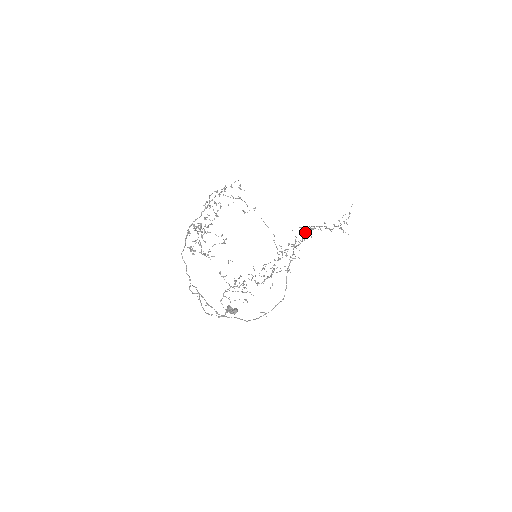
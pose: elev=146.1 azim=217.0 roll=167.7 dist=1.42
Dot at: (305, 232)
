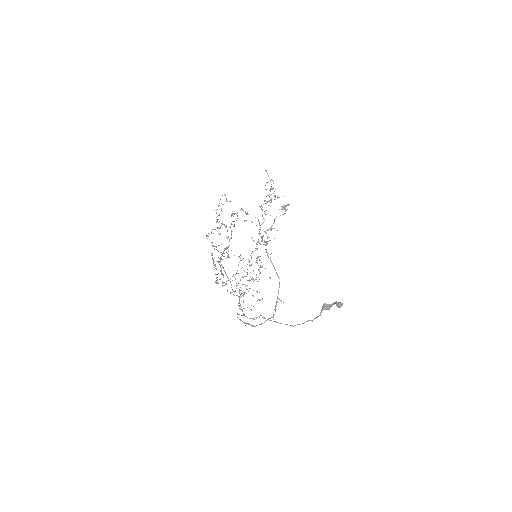
Dot at: (264, 213)
